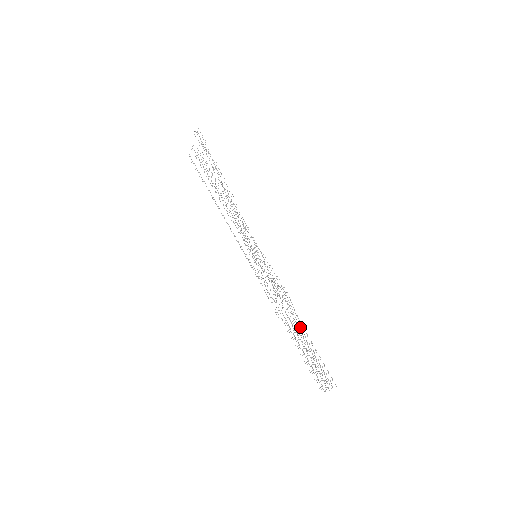
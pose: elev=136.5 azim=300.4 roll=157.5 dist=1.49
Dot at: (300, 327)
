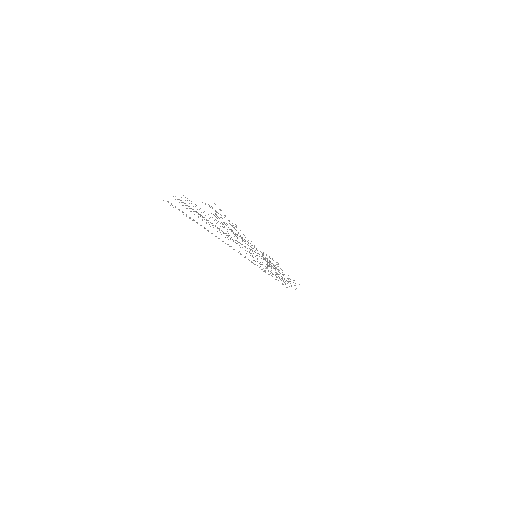
Dot at: occluded
